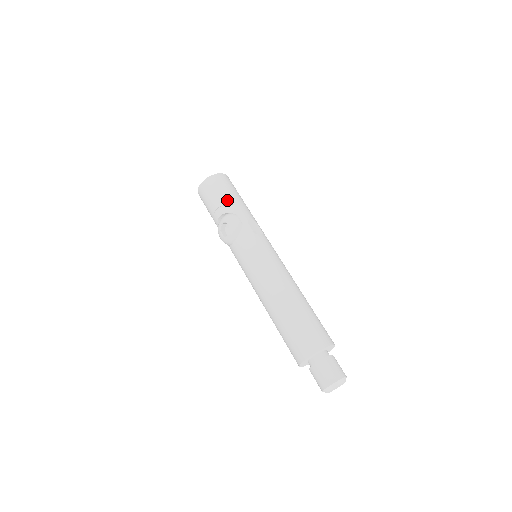
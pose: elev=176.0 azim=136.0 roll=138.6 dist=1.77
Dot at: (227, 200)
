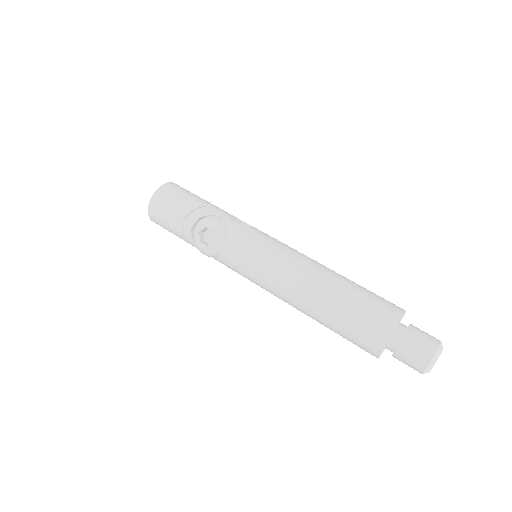
Dot at: (193, 204)
